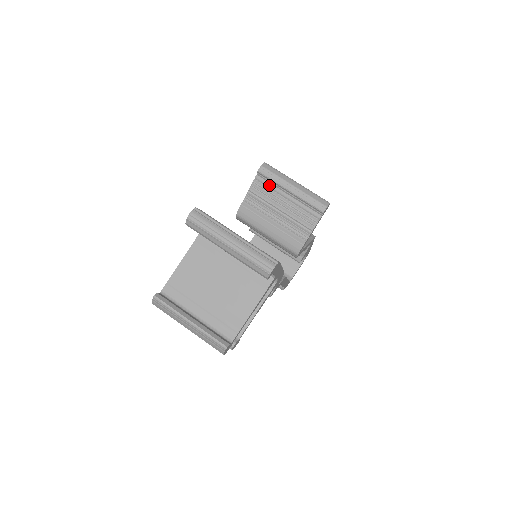
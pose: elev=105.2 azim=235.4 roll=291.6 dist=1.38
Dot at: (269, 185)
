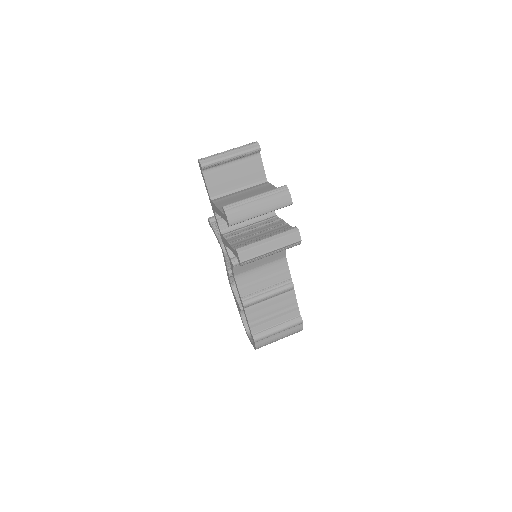
Dot at: occluded
